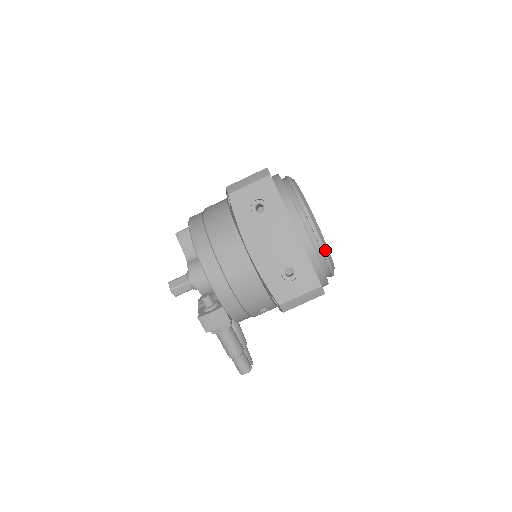
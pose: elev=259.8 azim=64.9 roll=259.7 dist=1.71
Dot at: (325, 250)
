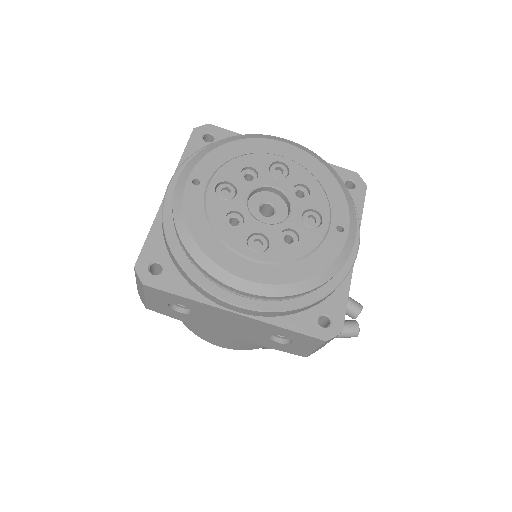
Dot at: (294, 295)
